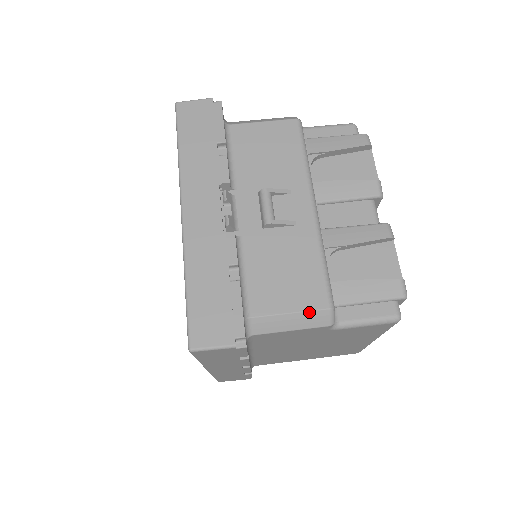
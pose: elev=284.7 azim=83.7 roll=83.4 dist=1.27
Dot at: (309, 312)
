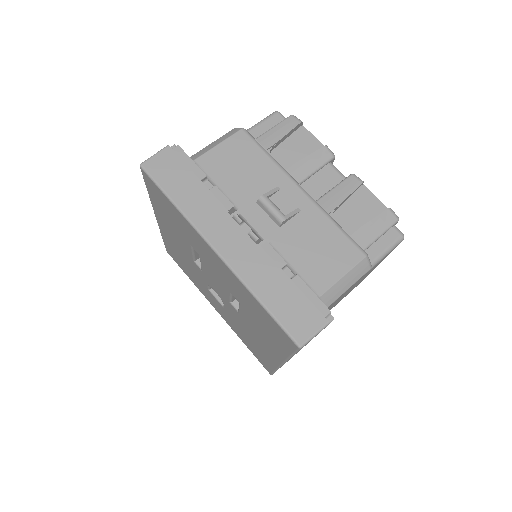
Dot at: (354, 267)
